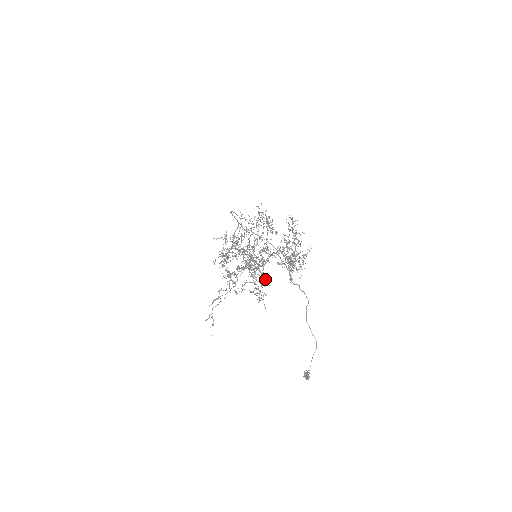
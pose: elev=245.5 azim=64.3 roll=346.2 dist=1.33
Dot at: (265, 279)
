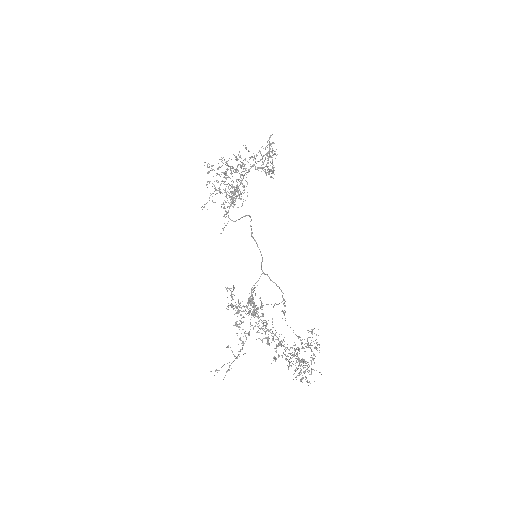
Dot at: (265, 326)
